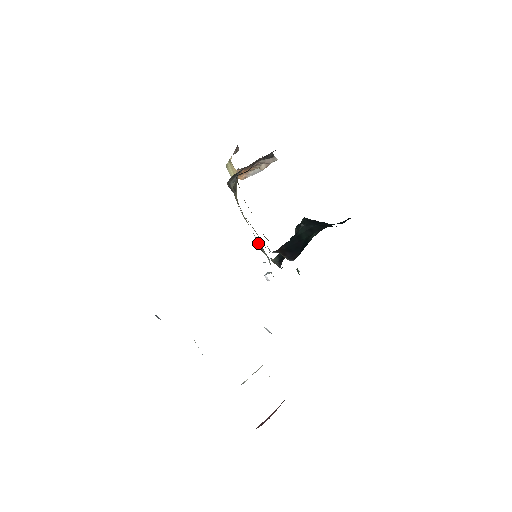
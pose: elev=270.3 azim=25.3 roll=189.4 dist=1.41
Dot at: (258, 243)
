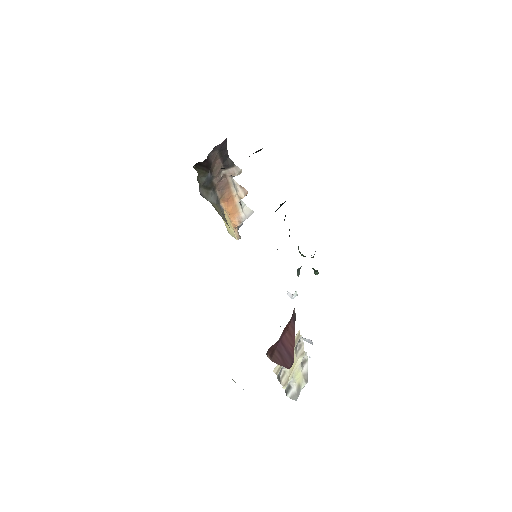
Dot at: occluded
